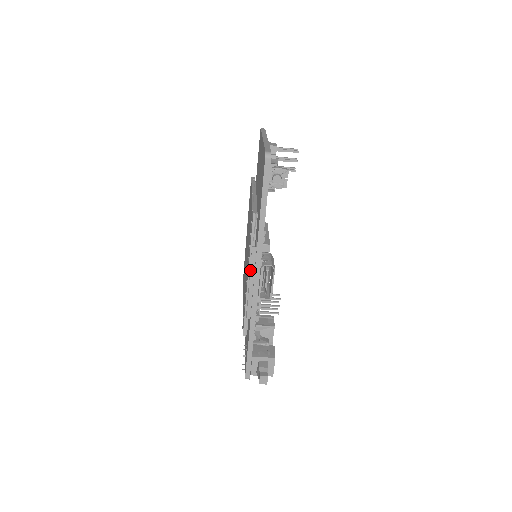
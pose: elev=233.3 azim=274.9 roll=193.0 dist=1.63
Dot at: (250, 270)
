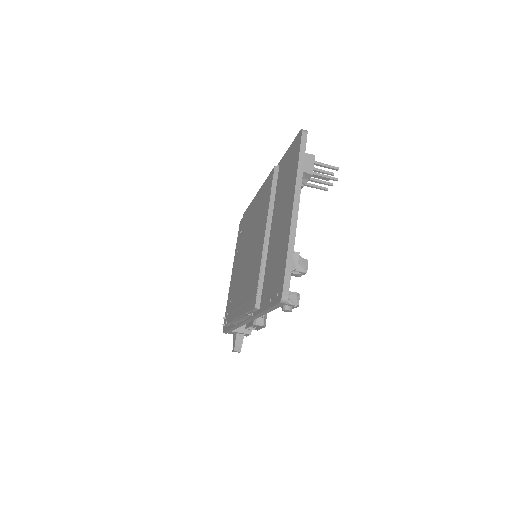
Dot at: (242, 318)
